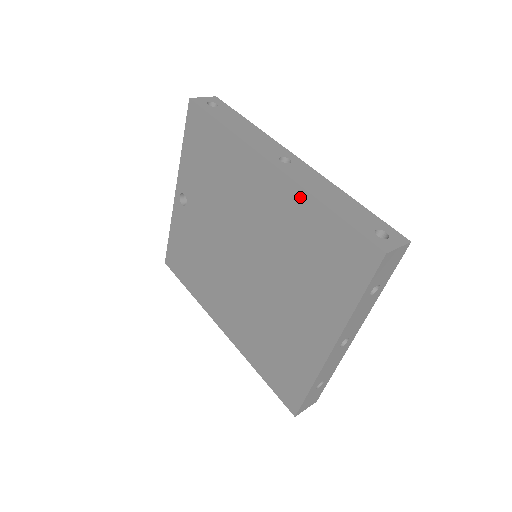
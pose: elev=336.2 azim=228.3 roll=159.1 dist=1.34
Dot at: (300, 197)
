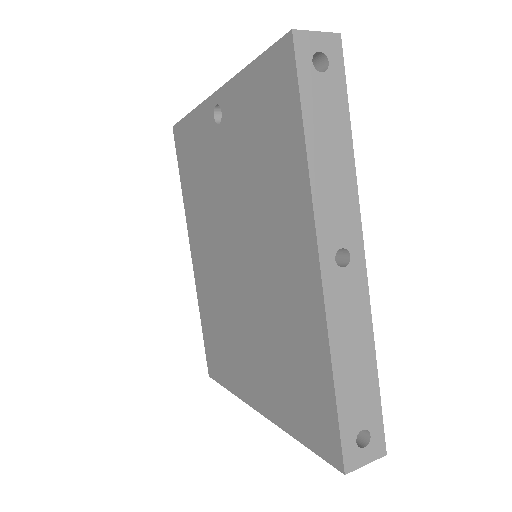
Dot at: (319, 330)
